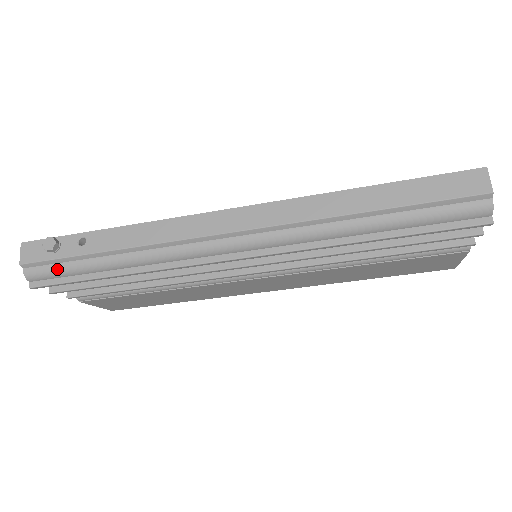
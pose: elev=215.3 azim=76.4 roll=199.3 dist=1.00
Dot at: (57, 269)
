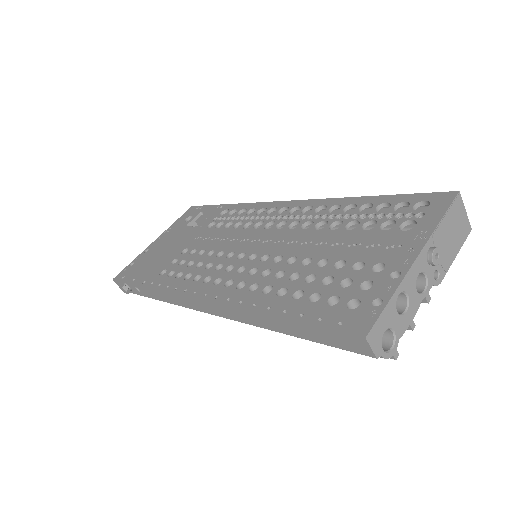
Dot at: occluded
